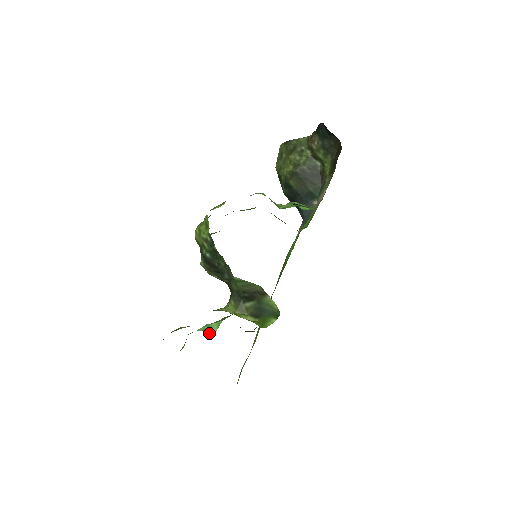
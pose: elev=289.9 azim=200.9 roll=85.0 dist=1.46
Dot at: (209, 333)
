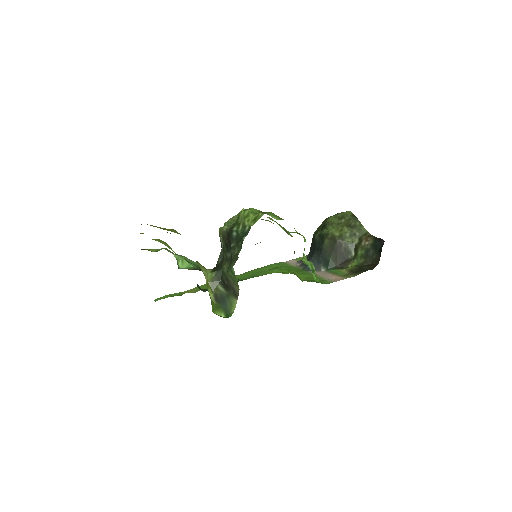
Dot at: (178, 265)
